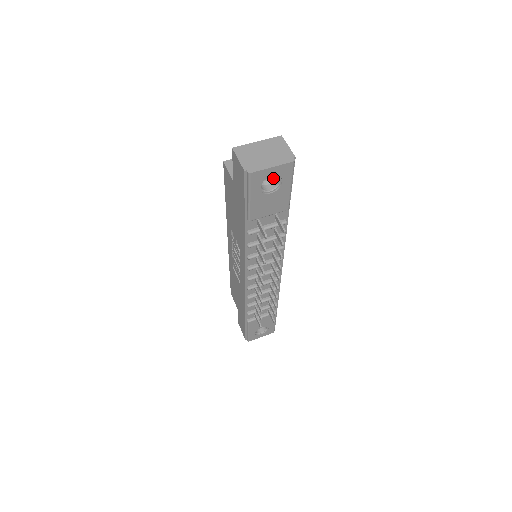
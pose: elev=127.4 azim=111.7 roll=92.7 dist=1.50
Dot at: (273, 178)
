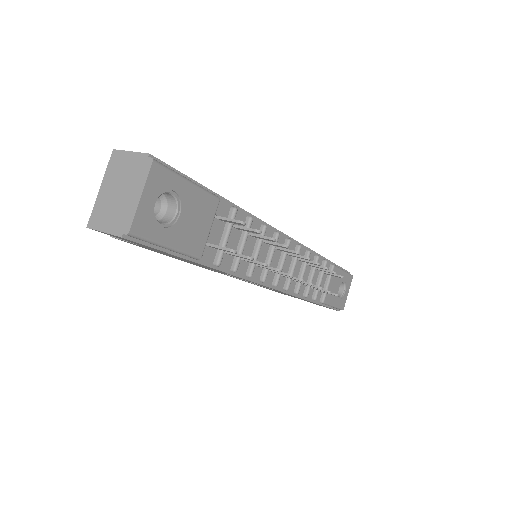
Dot at: (163, 198)
